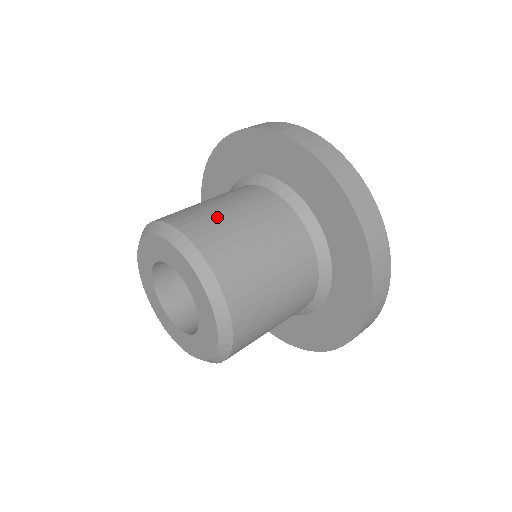
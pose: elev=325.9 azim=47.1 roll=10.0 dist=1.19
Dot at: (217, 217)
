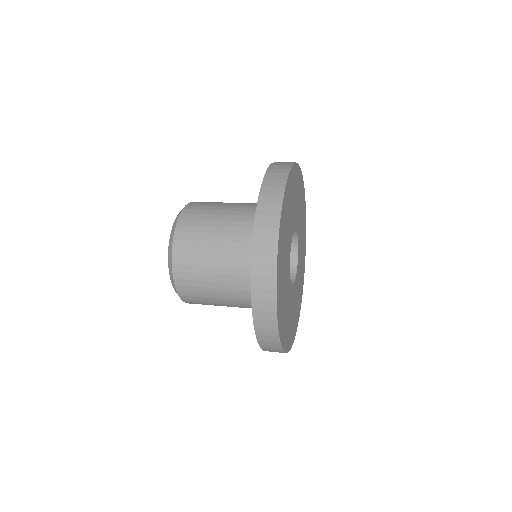
Dot at: (212, 205)
